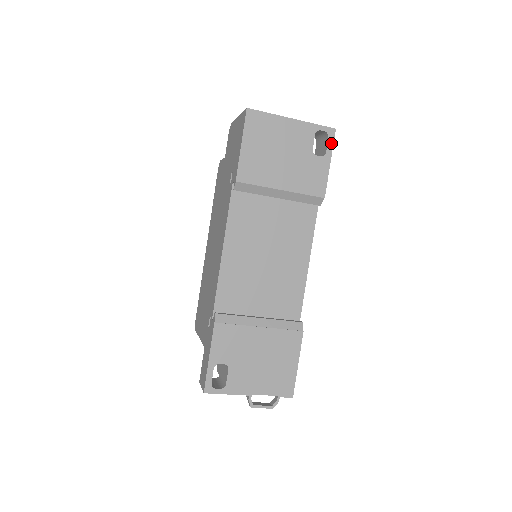
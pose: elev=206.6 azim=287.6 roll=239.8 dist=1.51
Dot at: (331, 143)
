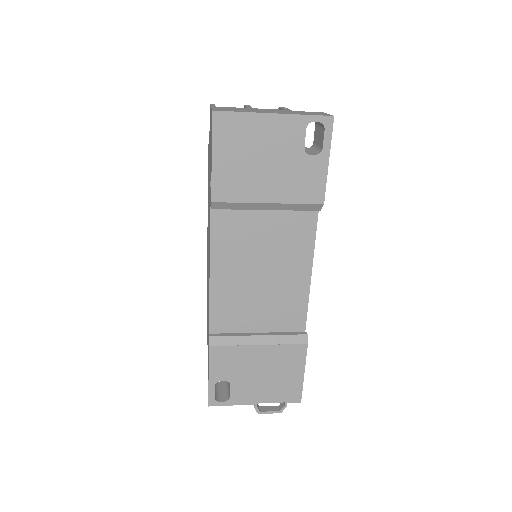
Dot at: (328, 136)
